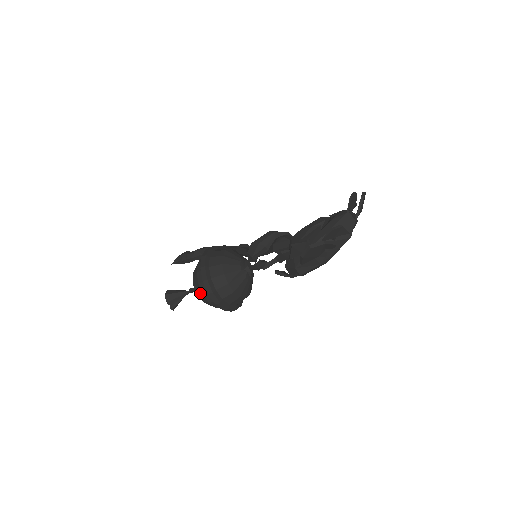
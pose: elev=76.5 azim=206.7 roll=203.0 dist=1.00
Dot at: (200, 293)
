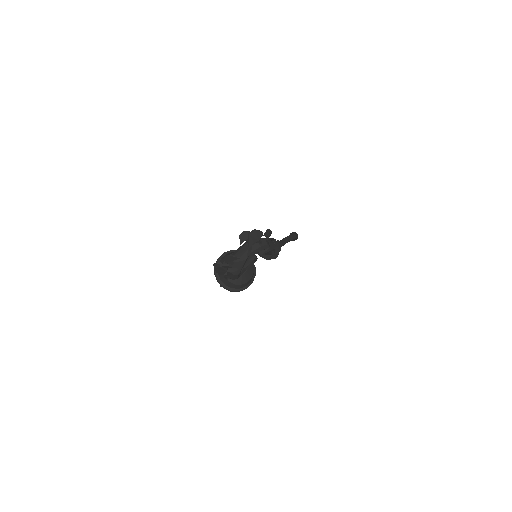
Dot at: occluded
